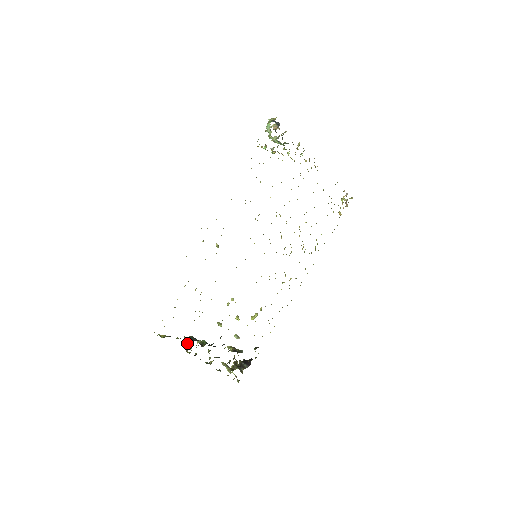
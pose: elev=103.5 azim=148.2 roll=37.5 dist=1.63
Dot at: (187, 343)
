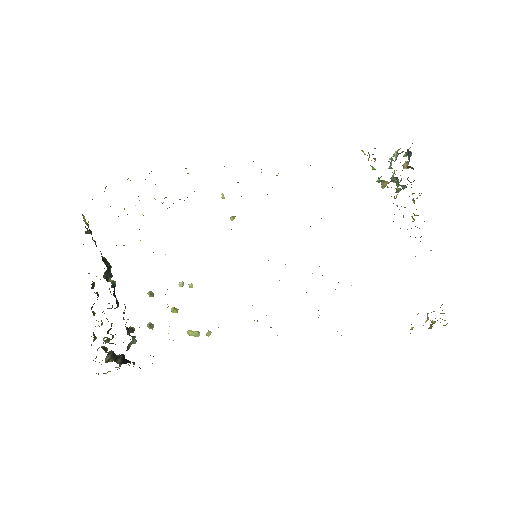
Dot at: occluded
